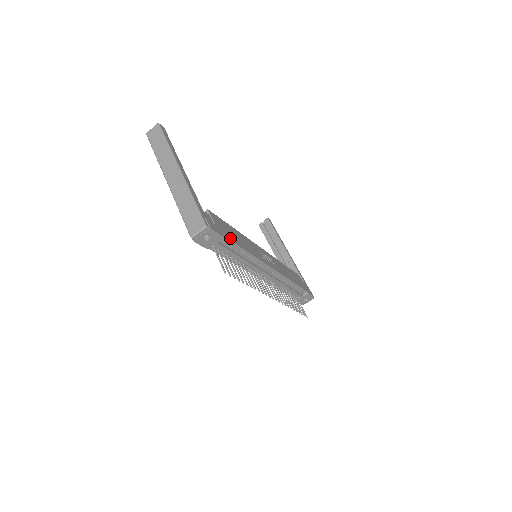
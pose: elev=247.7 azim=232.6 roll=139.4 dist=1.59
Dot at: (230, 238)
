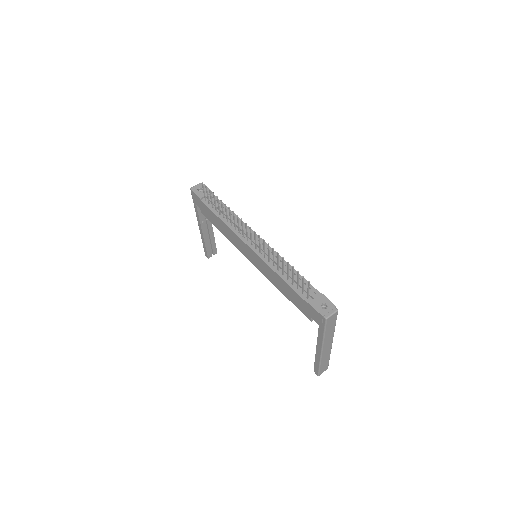
Dot at: occluded
